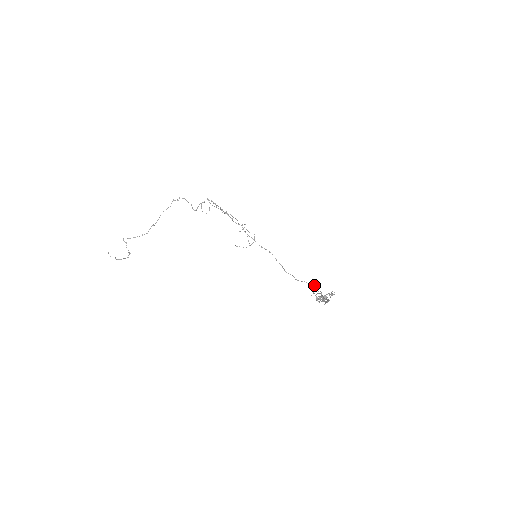
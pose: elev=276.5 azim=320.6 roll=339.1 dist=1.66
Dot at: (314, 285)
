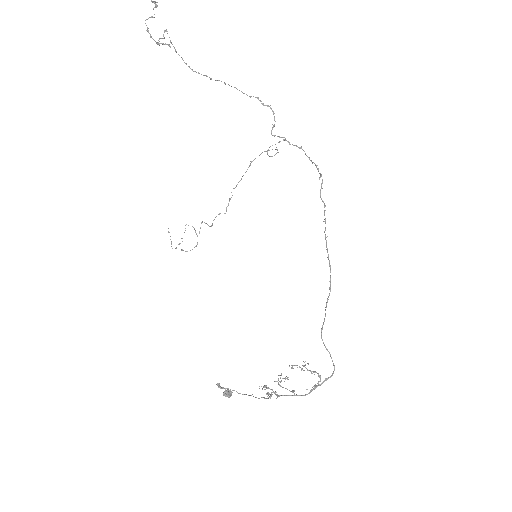
Dot at: occluded
